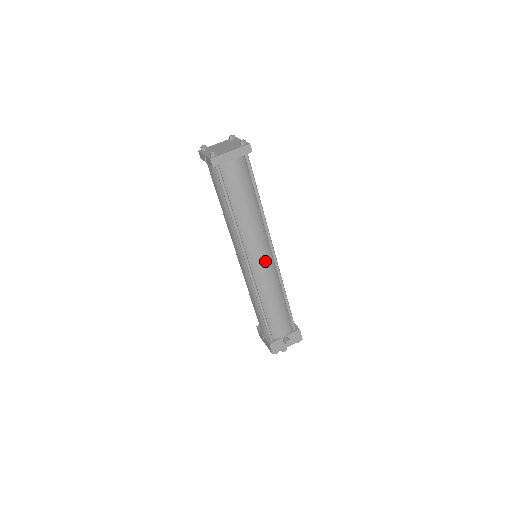
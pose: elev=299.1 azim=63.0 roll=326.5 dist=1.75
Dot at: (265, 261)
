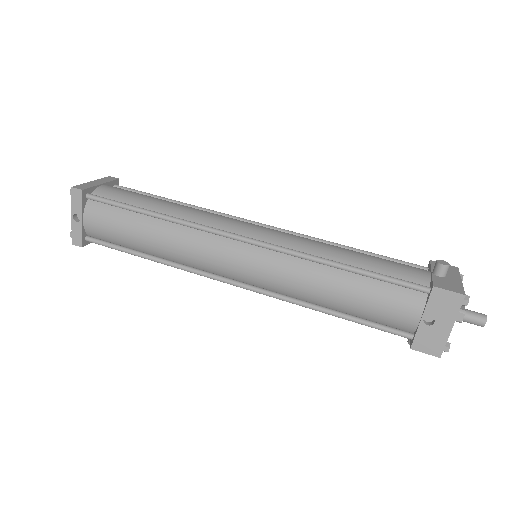
Dot at: (261, 227)
